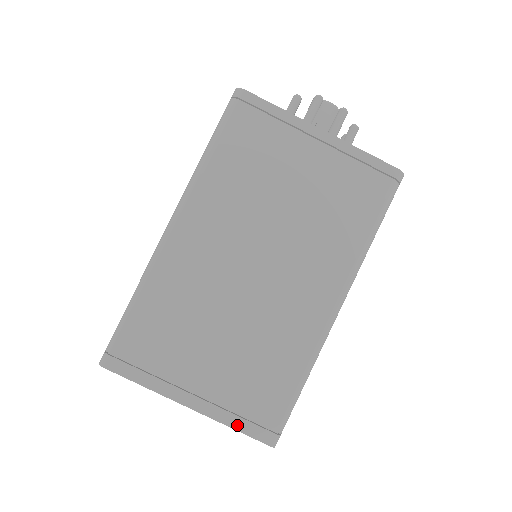
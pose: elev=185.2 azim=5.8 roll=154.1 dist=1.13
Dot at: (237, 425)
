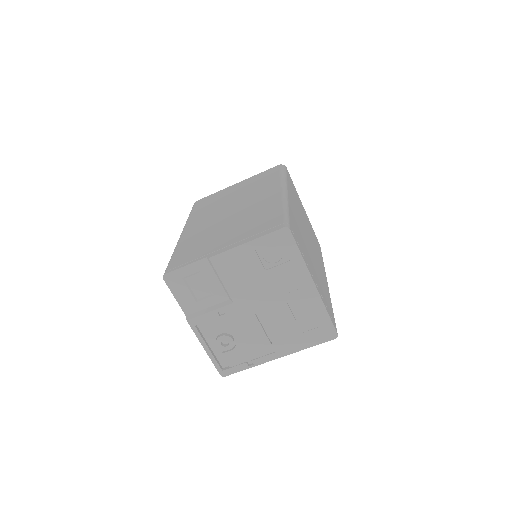
Dot at: (328, 312)
